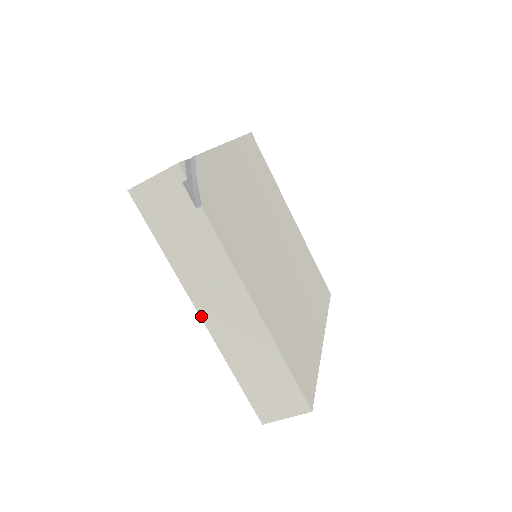
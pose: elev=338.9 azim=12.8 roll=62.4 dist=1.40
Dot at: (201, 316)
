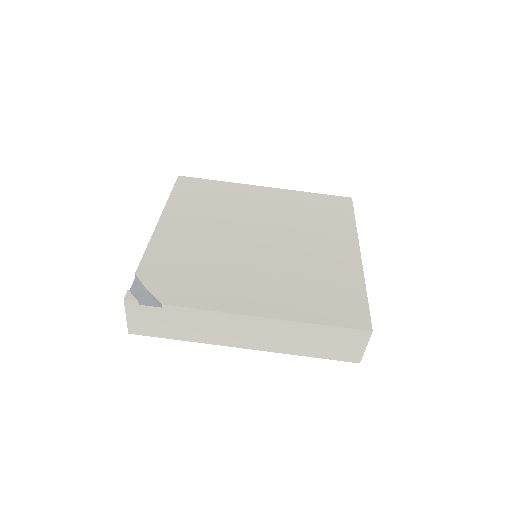
Dot at: (245, 348)
